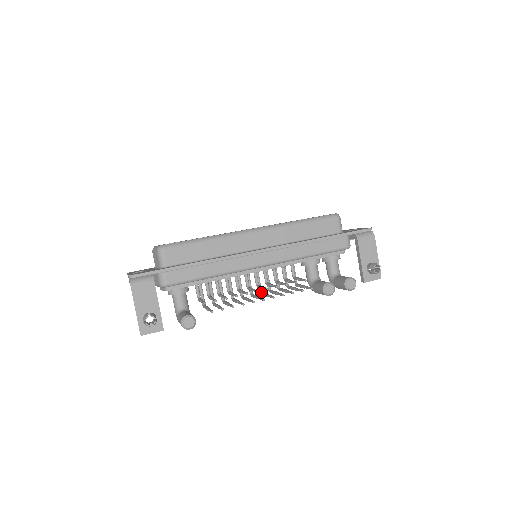
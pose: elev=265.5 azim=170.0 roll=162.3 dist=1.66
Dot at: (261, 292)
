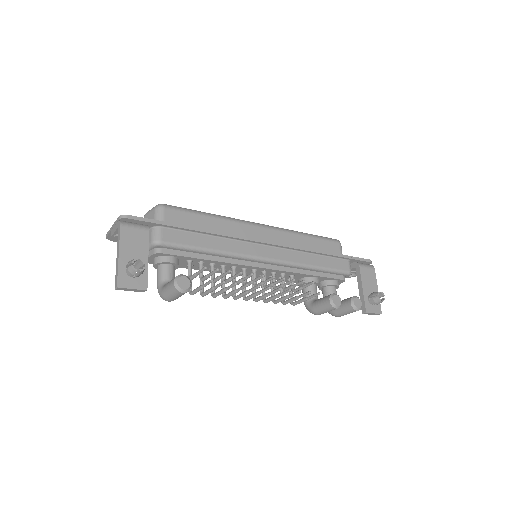
Dot at: occluded
